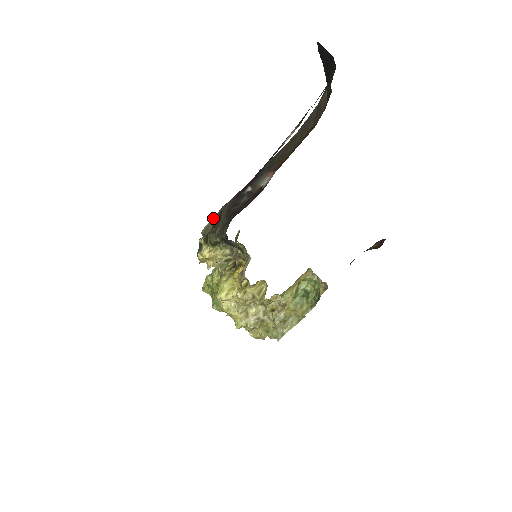
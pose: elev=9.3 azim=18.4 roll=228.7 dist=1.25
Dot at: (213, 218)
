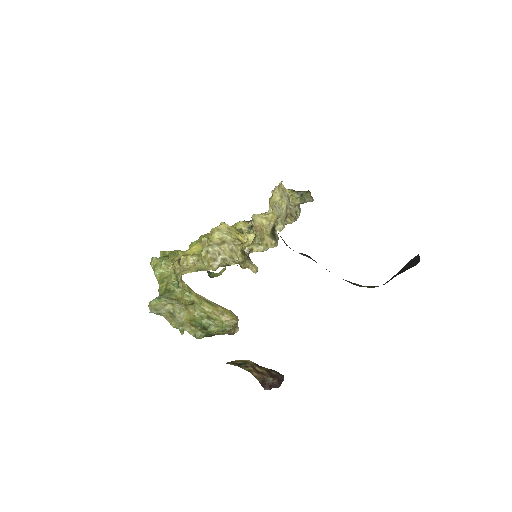
Dot at: occluded
